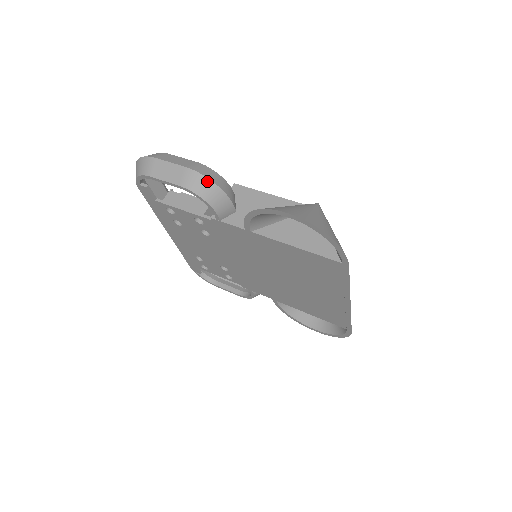
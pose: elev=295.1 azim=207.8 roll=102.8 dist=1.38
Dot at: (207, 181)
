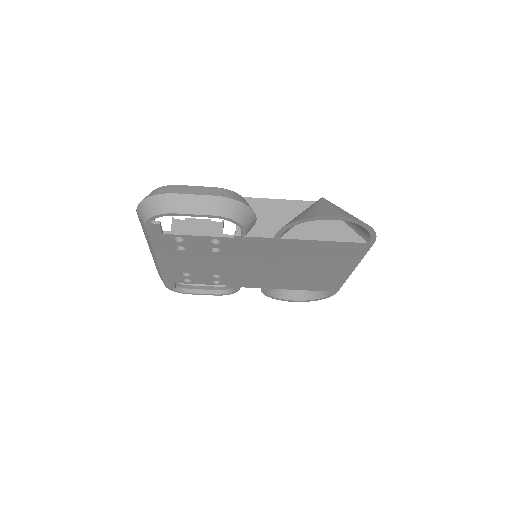
Dot at: (238, 204)
